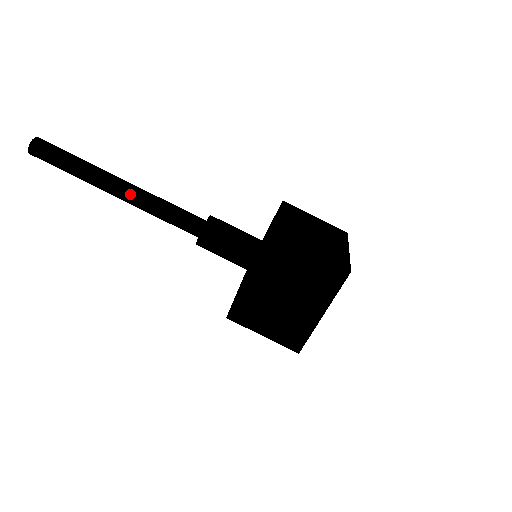
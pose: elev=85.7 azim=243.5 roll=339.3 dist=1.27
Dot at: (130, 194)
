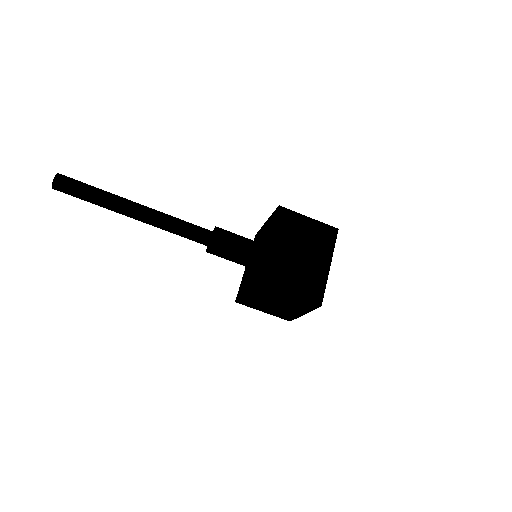
Dot at: (145, 221)
